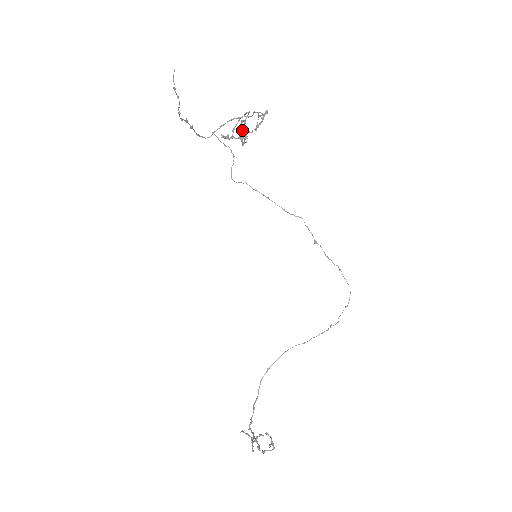
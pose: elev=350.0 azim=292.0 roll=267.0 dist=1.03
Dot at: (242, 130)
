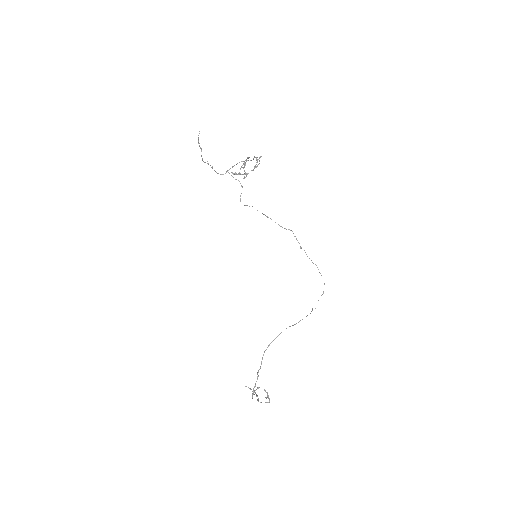
Dot at: occluded
